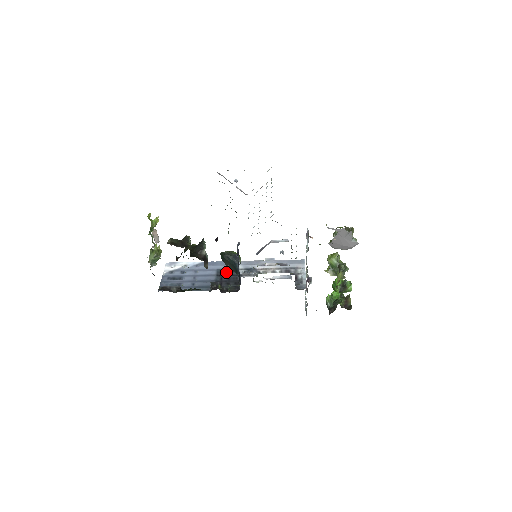
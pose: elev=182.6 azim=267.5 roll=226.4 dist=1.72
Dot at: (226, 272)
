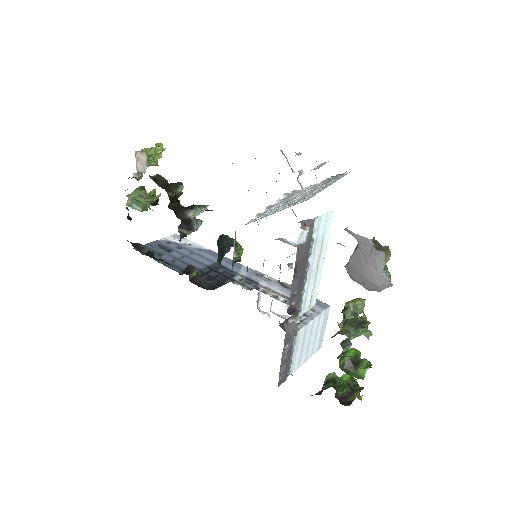
Dot at: (222, 269)
